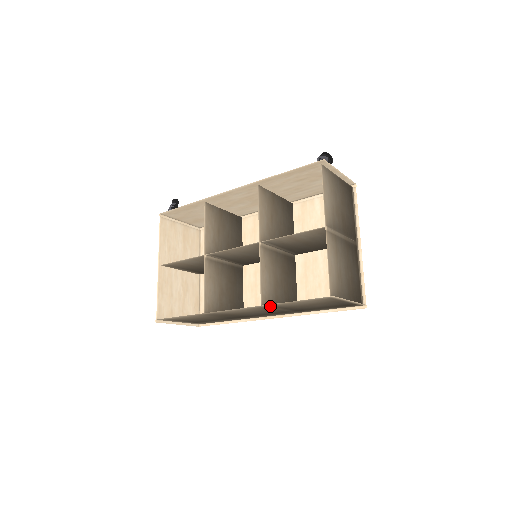
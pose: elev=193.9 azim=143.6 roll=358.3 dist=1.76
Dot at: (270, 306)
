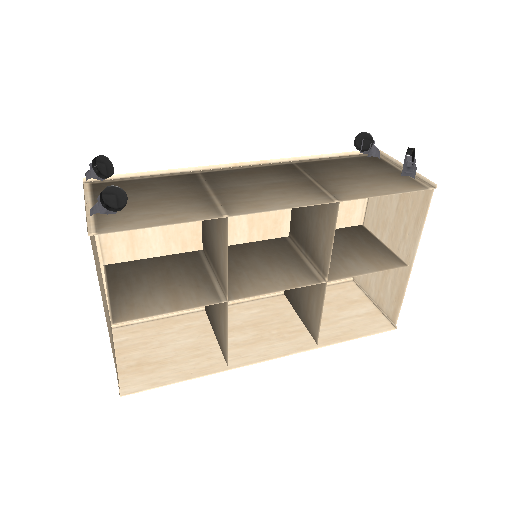
Dot at: (313, 336)
